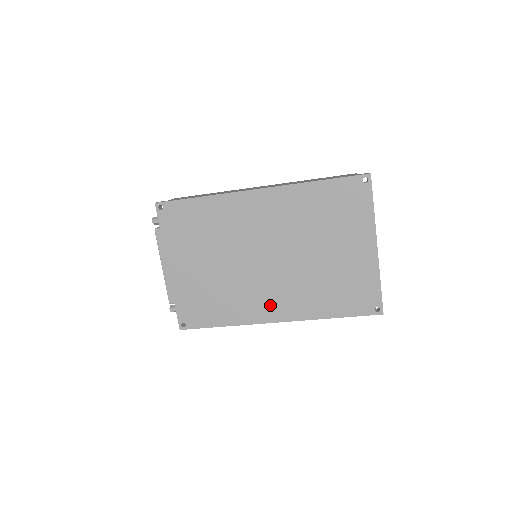
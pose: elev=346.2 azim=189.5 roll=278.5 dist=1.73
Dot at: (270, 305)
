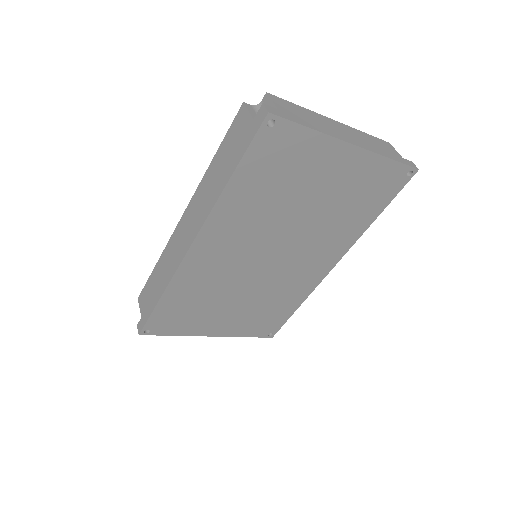
Dot at: (315, 268)
